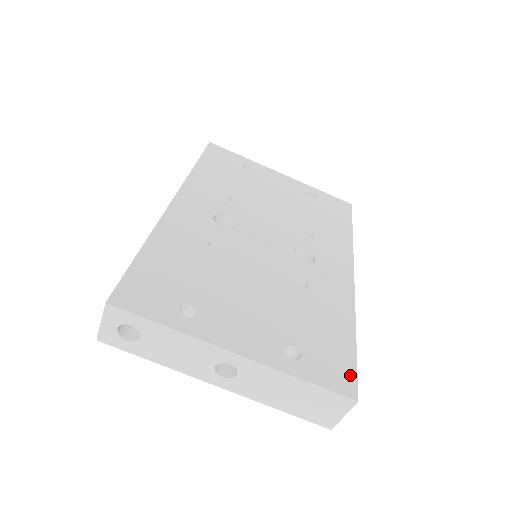
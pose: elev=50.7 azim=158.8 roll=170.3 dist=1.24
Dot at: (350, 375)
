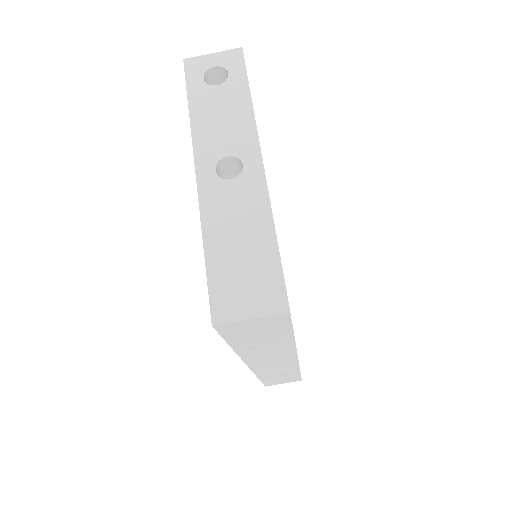
Dot at: occluded
